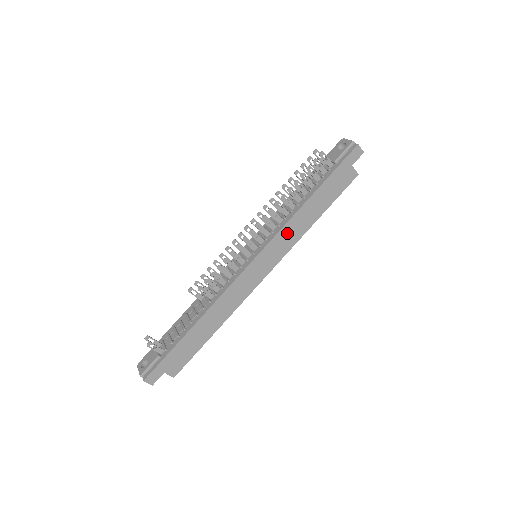
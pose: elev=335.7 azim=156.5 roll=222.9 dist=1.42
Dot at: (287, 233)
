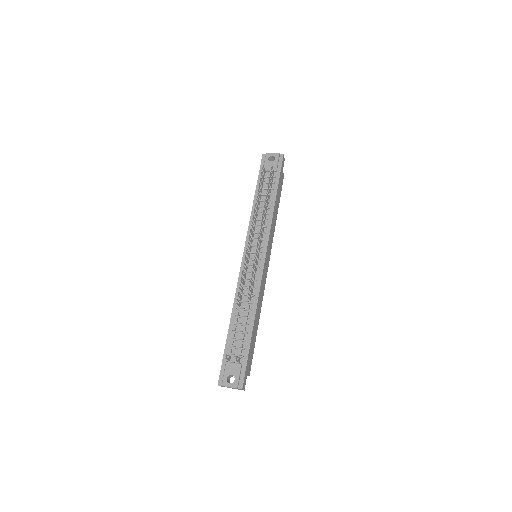
Dot at: (272, 230)
